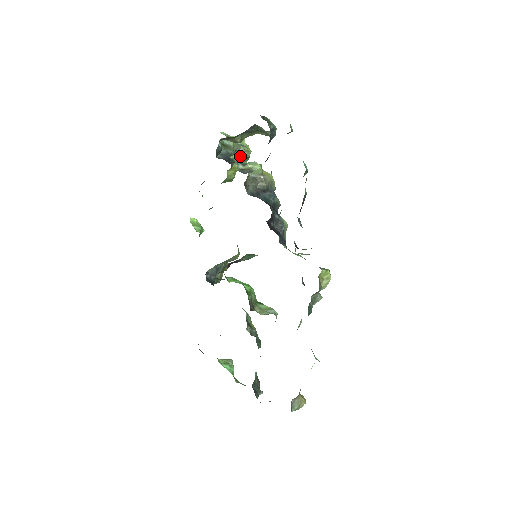
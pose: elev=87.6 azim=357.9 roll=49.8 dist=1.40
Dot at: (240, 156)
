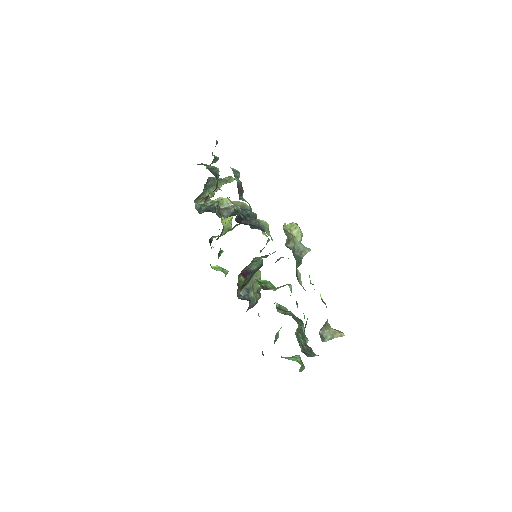
Dot at: occluded
